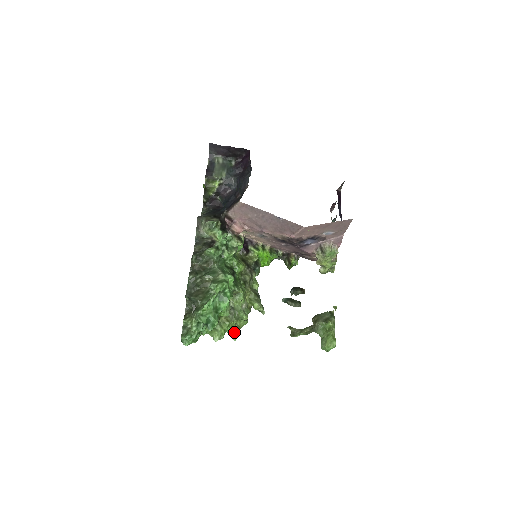
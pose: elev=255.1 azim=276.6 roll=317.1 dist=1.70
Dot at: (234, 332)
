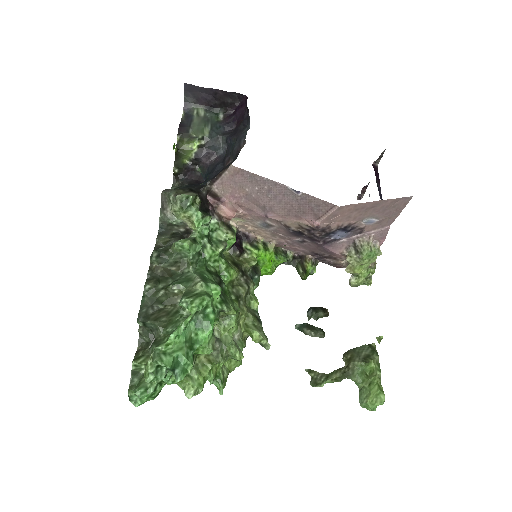
Dot at: (220, 380)
